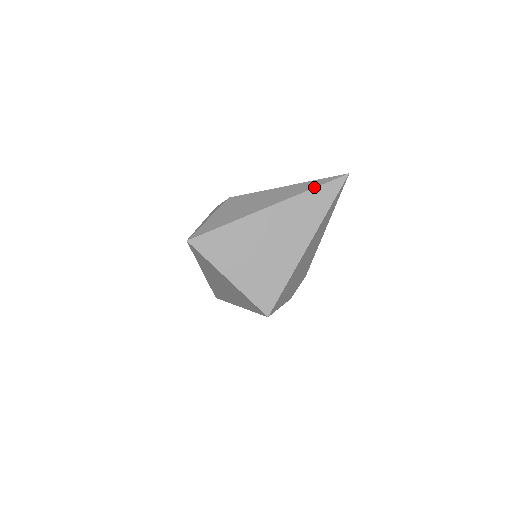
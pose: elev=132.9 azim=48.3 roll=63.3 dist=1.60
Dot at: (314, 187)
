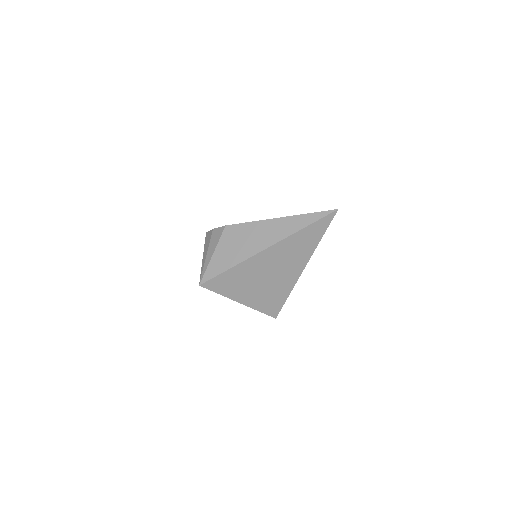
Dot at: (306, 226)
